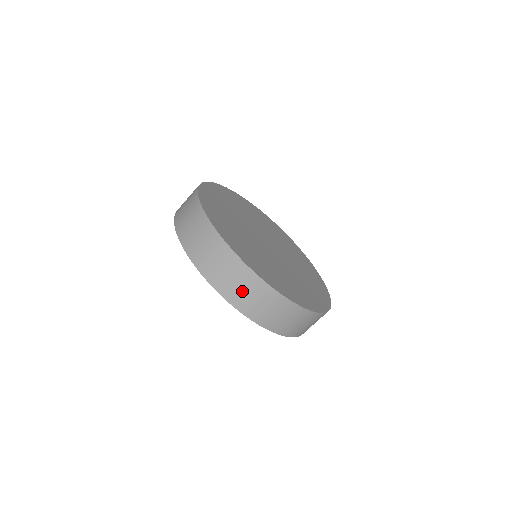
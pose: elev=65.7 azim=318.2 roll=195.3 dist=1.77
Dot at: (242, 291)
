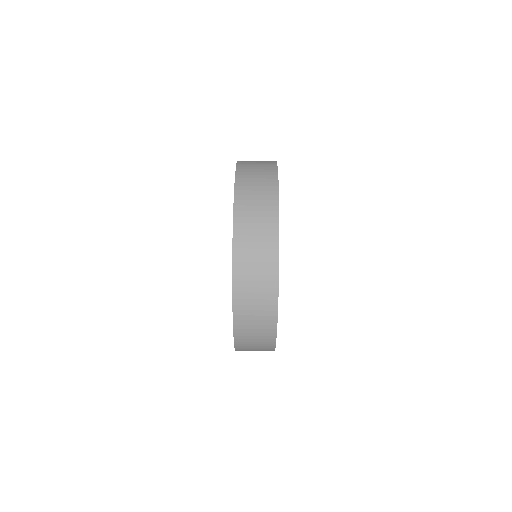
Dot at: (253, 310)
